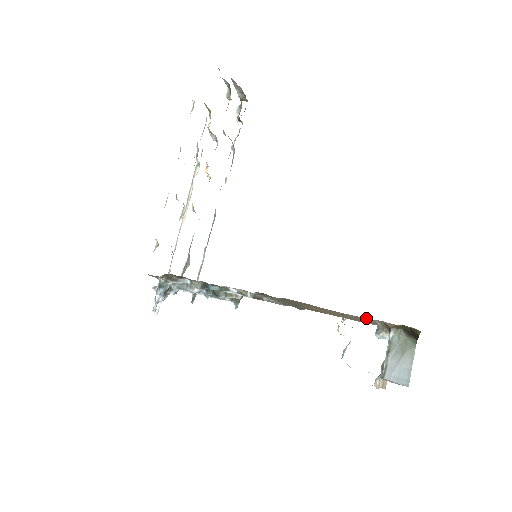
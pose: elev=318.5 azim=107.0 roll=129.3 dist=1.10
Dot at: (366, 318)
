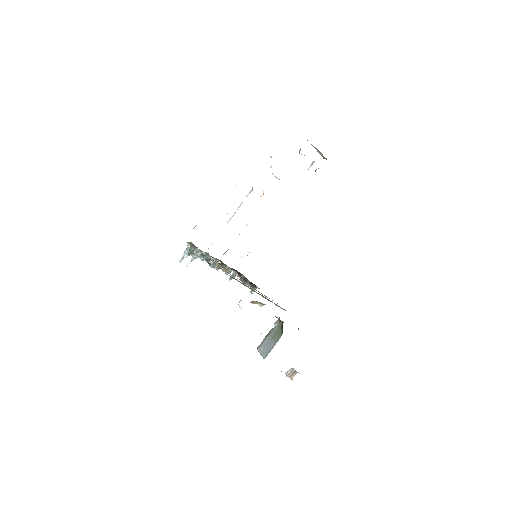
Dot at: occluded
